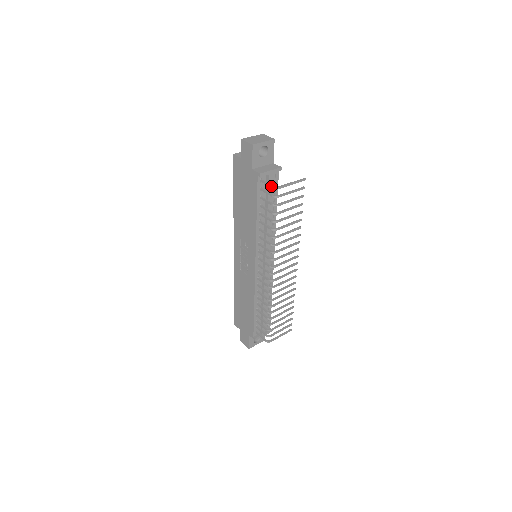
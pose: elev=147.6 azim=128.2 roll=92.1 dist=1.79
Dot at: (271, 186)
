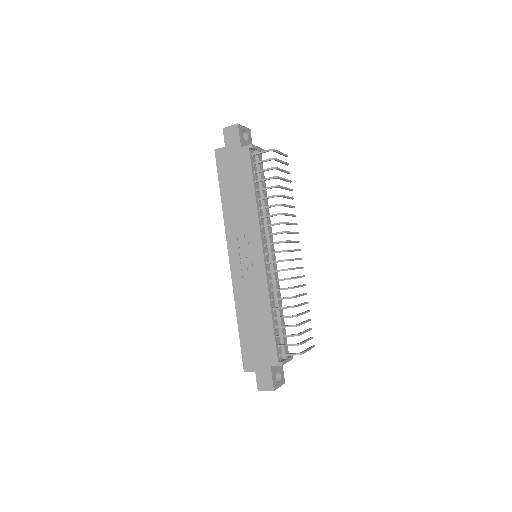
Dot at: (266, 150)
